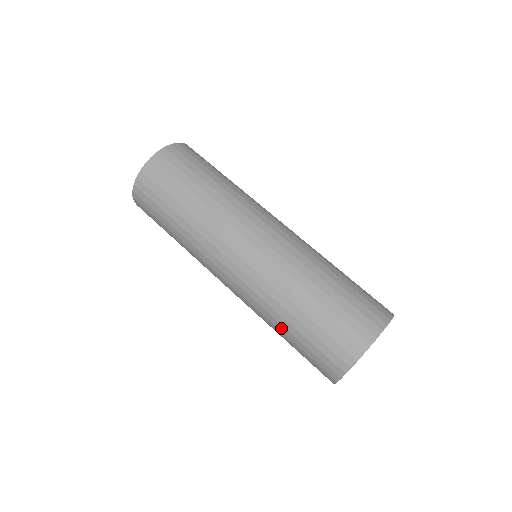
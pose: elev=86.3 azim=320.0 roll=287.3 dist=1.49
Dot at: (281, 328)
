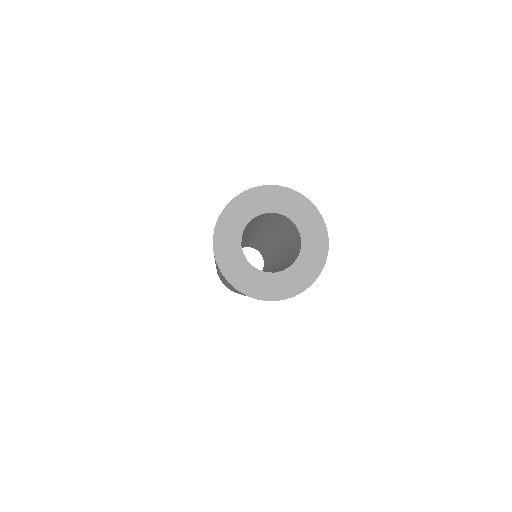
Dot at: occluded
